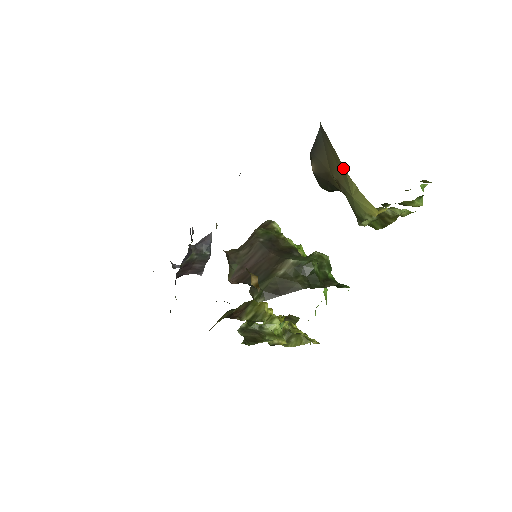
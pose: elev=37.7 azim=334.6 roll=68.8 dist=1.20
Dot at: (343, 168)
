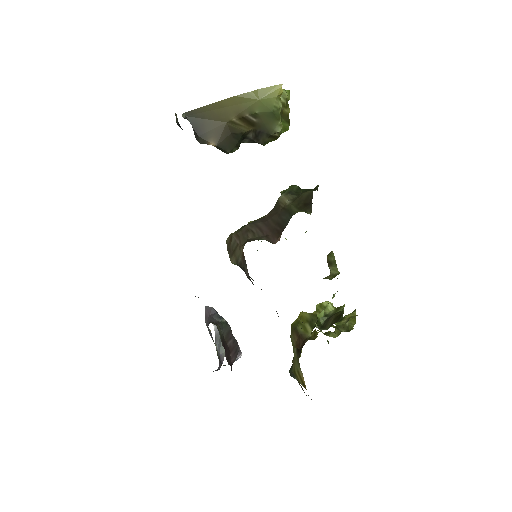
Dot at: (232, 99)
